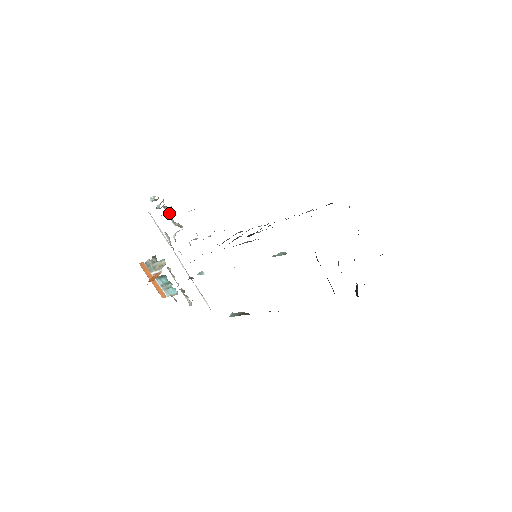
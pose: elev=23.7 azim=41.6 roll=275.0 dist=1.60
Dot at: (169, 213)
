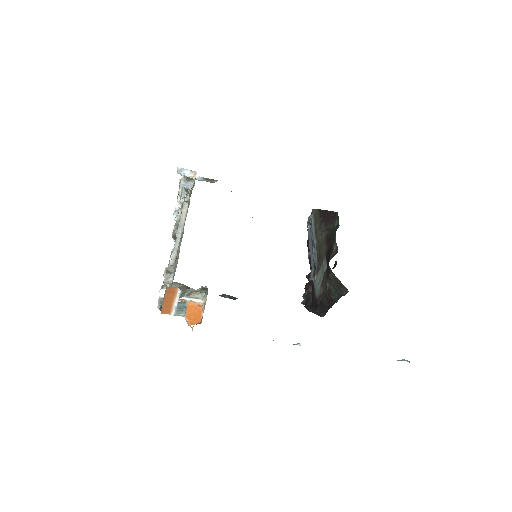
Dot at: (187, 189)
